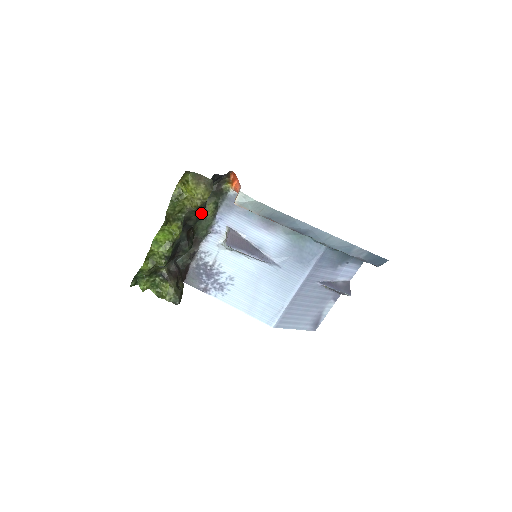
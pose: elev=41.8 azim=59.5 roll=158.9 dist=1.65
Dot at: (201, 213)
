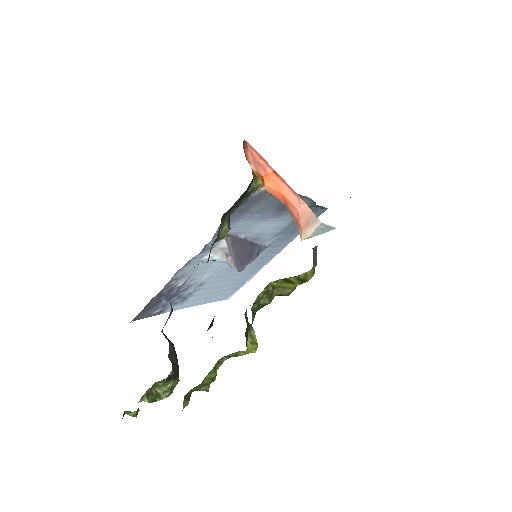
Dot at: occluded
